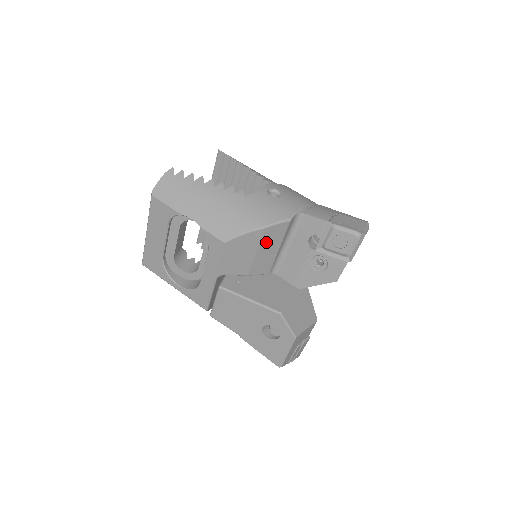
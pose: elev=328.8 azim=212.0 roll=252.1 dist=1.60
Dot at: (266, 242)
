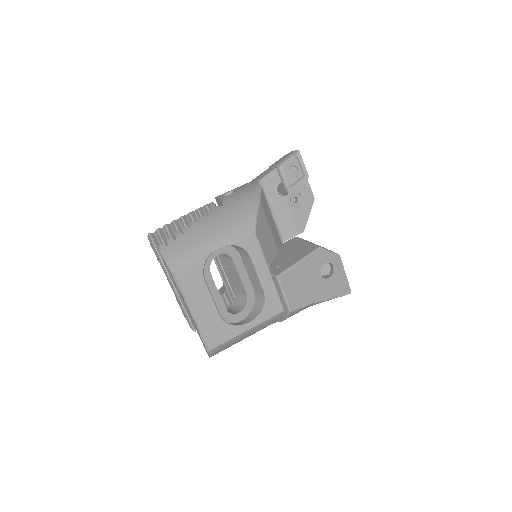
Dot at: (266, 214)
